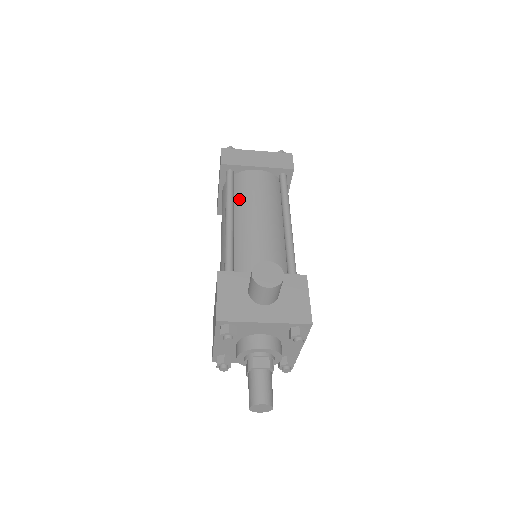
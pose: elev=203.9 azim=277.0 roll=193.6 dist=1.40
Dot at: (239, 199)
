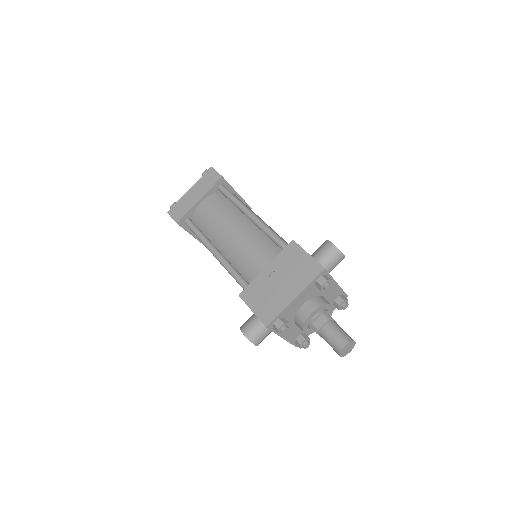
Dot at: occluded
